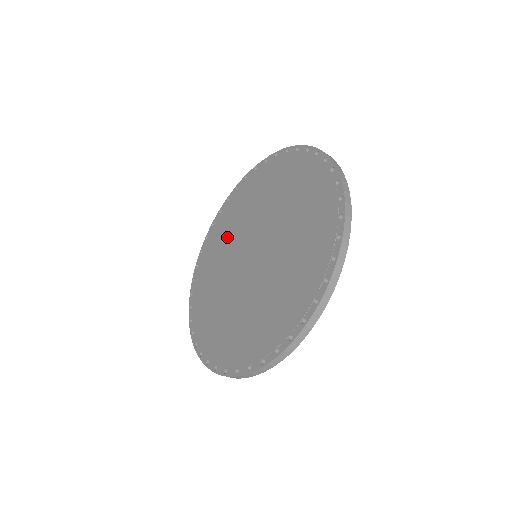
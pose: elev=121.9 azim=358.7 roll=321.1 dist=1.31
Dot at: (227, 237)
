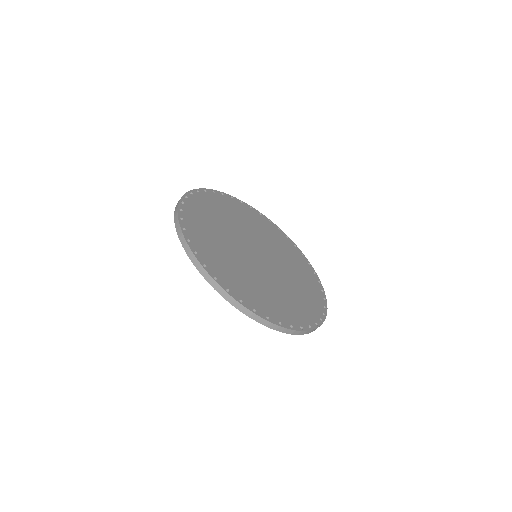
Dot at: occluded
